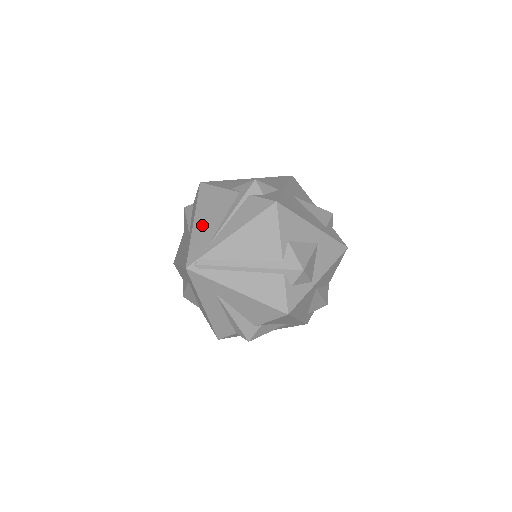
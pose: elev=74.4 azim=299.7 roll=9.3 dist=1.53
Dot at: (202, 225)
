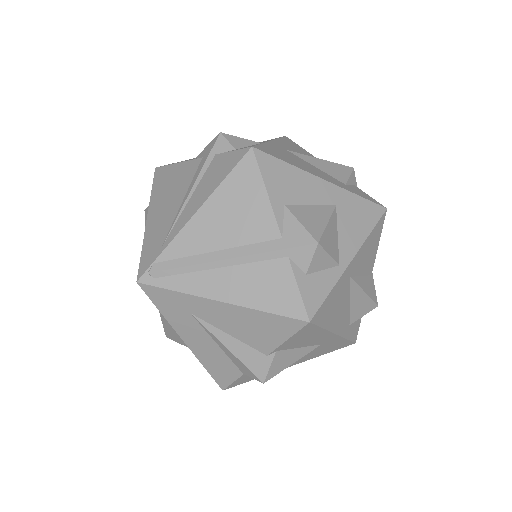
Dot at: (157, 217)
